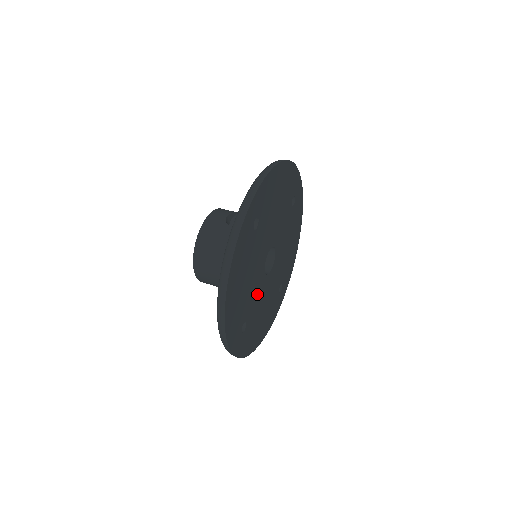
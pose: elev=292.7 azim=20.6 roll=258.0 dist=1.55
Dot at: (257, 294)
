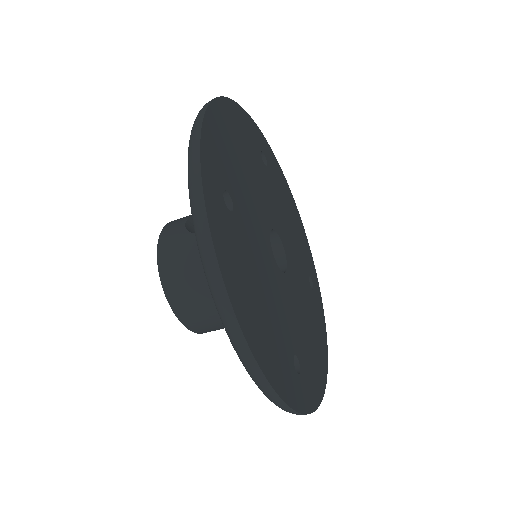
Dot at: (287, 306)
